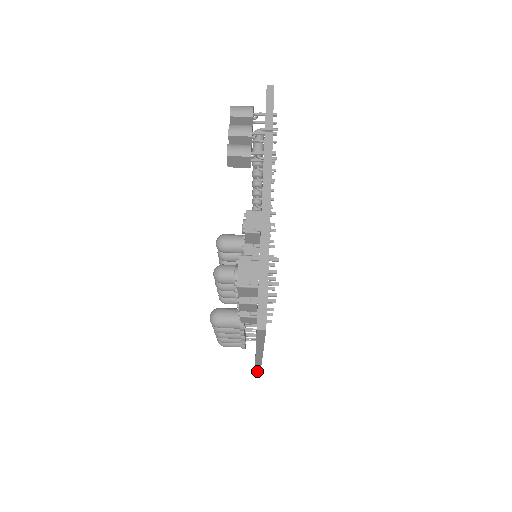
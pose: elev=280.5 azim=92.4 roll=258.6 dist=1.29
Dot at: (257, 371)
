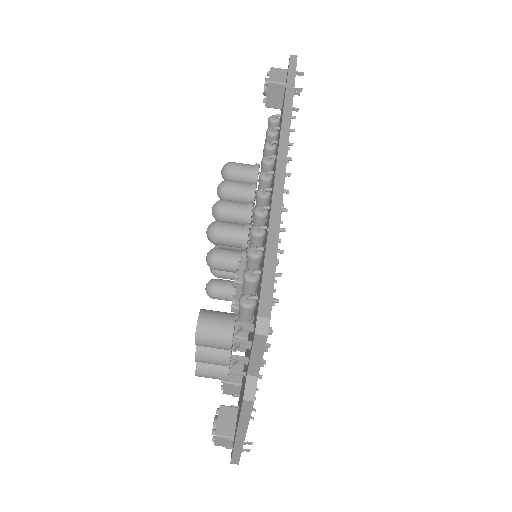
Dot at: occluded
